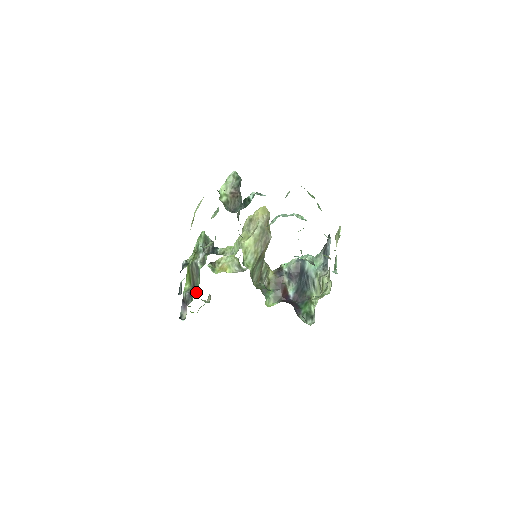
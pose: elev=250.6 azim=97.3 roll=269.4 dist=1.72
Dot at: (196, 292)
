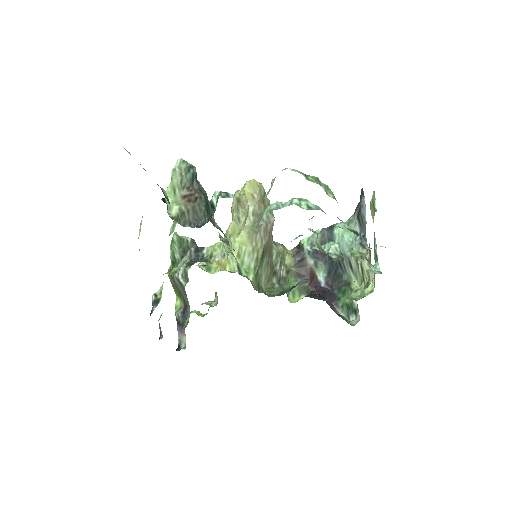
Dot at: (188, 316)
